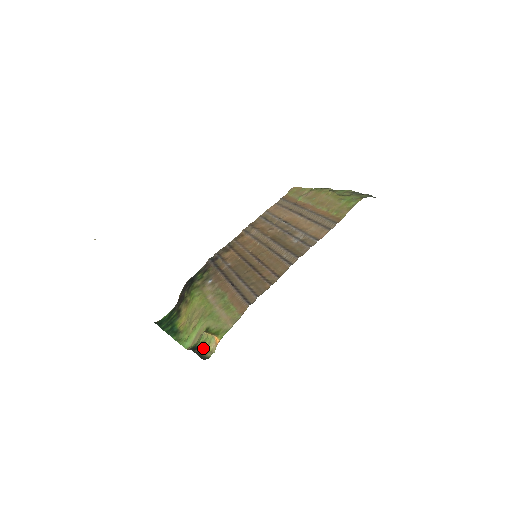
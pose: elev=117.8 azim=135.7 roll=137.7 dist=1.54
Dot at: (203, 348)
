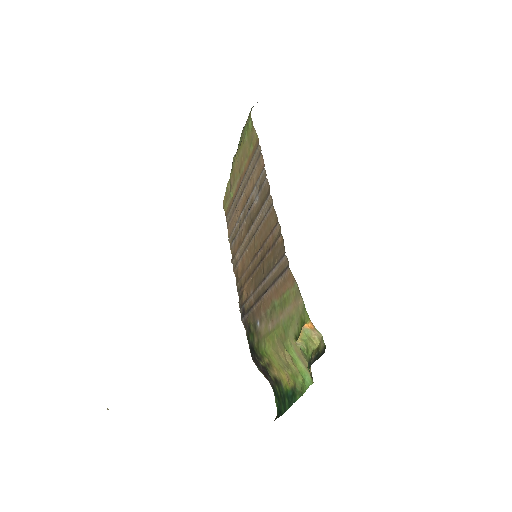
Dot at: (313, 352)
